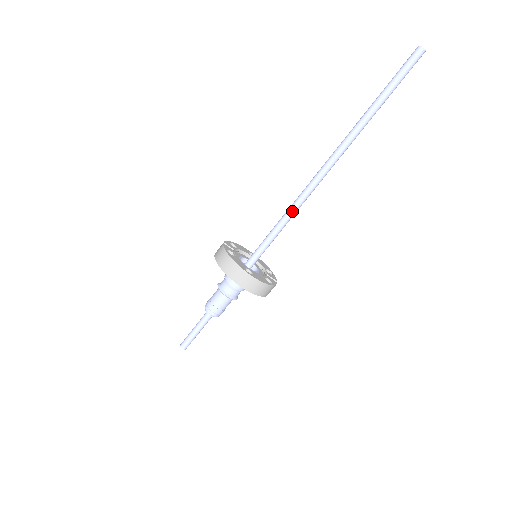
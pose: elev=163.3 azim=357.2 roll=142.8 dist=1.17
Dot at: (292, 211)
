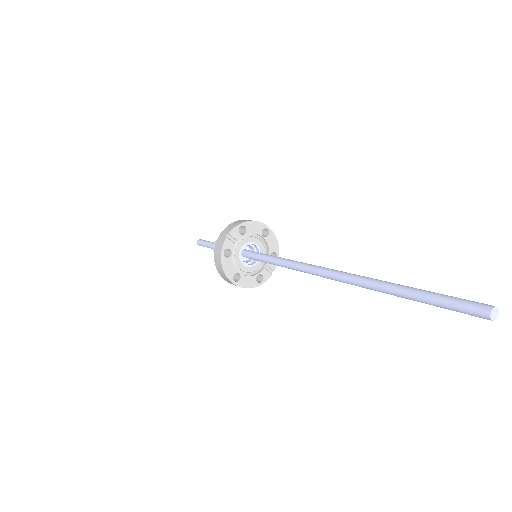
Dot at: (289, 268)
